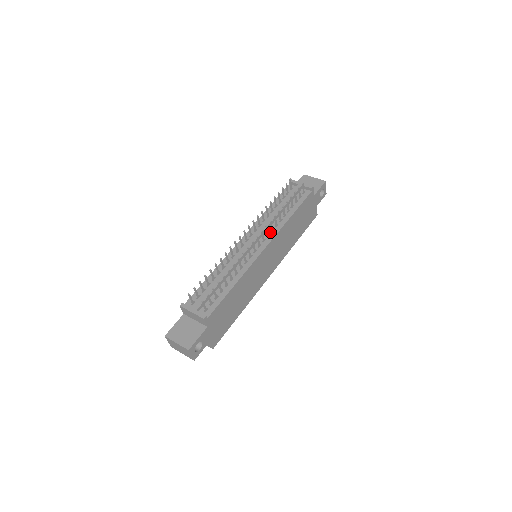
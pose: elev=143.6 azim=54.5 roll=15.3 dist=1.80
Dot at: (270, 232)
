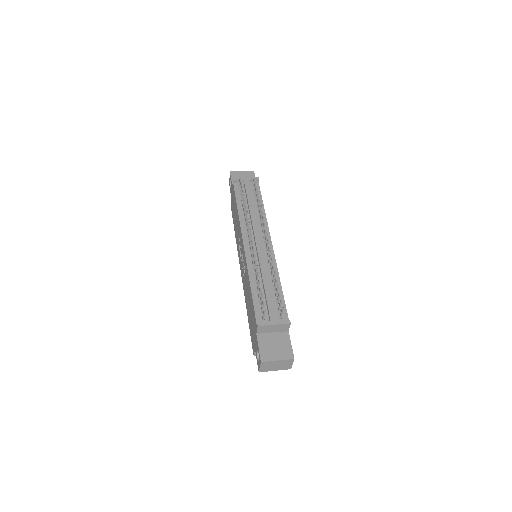
Dot at: (262, 228)
